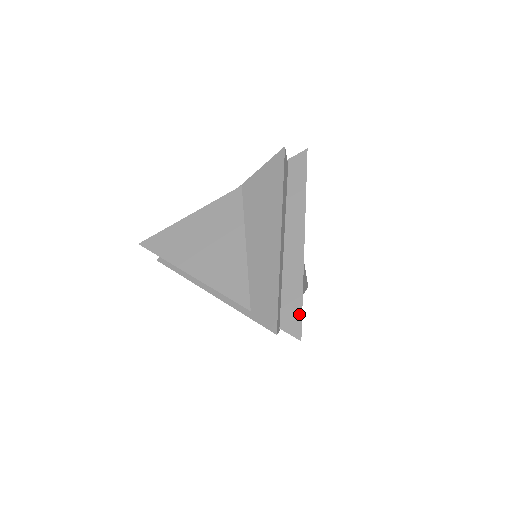
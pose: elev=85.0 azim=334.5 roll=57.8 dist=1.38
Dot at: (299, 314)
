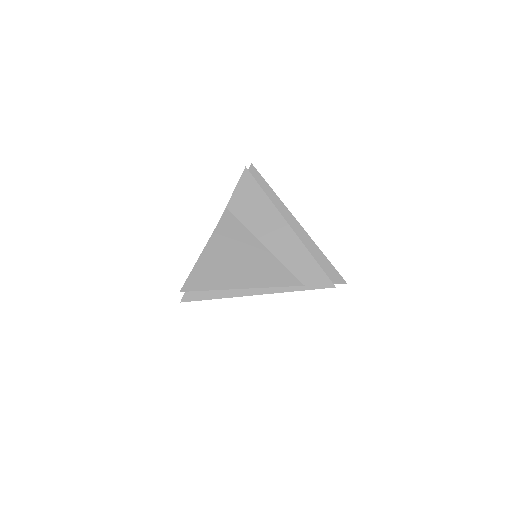
Dot at: (333, 269)
